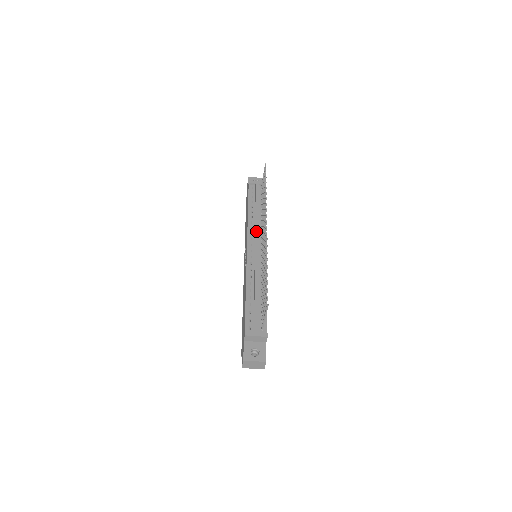
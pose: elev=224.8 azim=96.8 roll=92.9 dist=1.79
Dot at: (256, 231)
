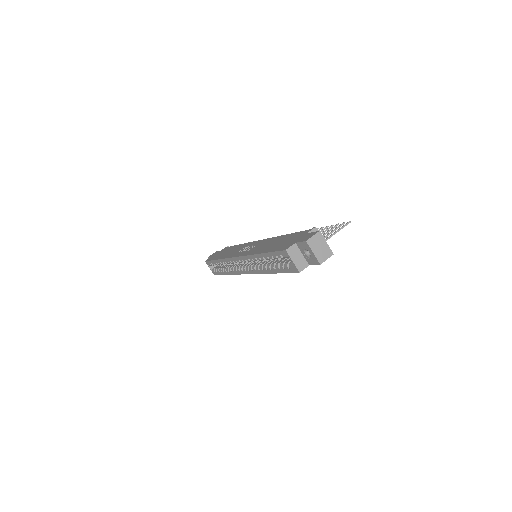
Dot at: occluded
